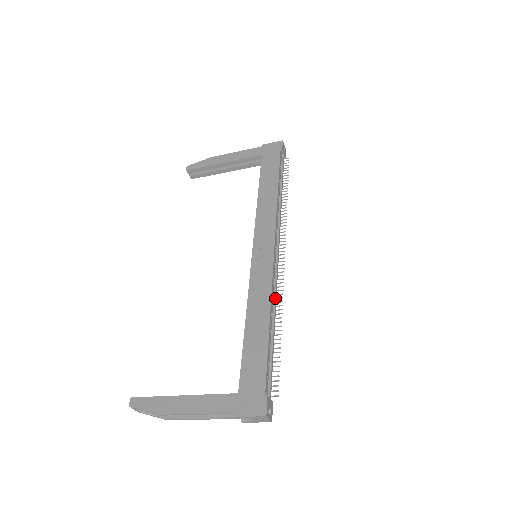
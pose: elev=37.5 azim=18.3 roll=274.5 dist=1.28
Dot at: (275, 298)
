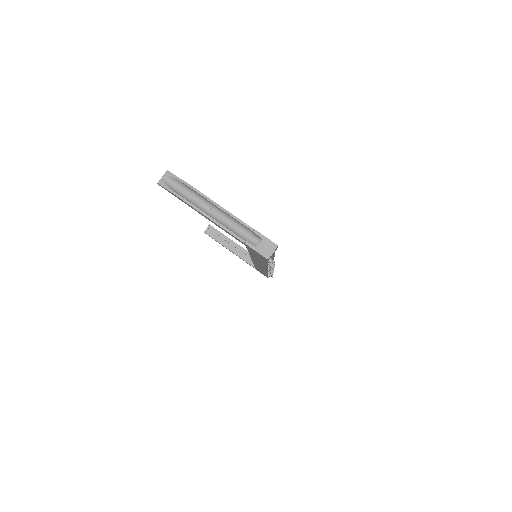
Dot at: occluded
